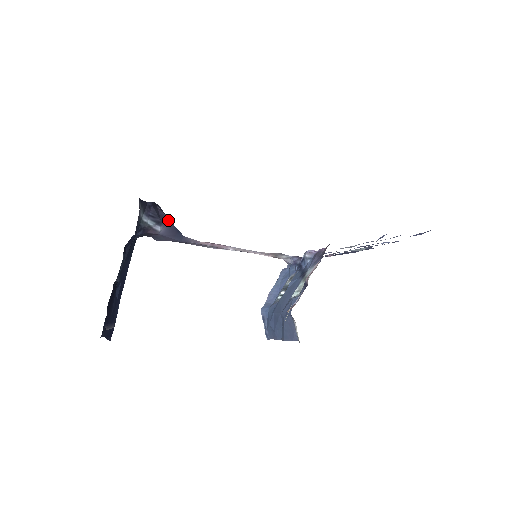
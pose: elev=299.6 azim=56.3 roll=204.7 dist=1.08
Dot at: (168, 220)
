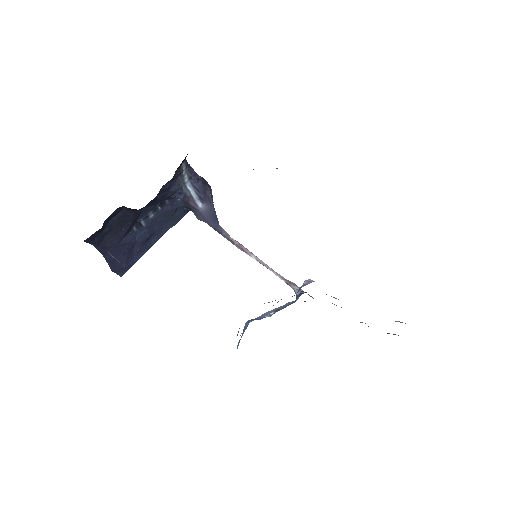
Dot at: (212, 203)
